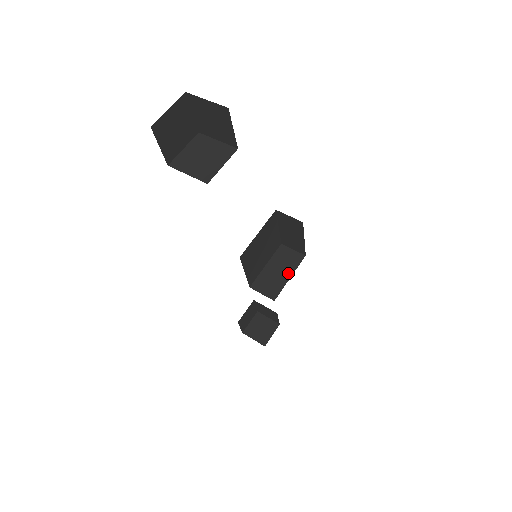
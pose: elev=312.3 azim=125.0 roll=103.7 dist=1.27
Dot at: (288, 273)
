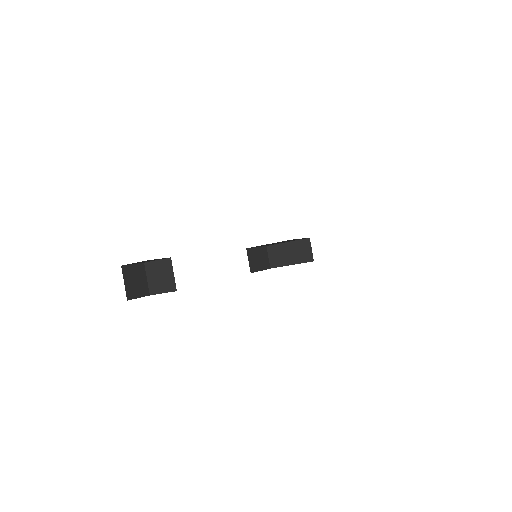
Dot at: (293, 261)
